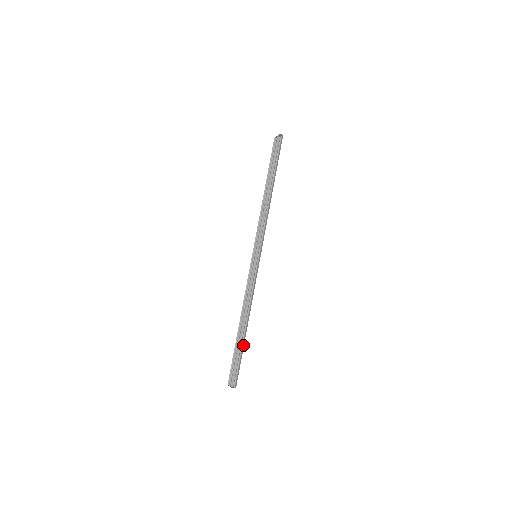
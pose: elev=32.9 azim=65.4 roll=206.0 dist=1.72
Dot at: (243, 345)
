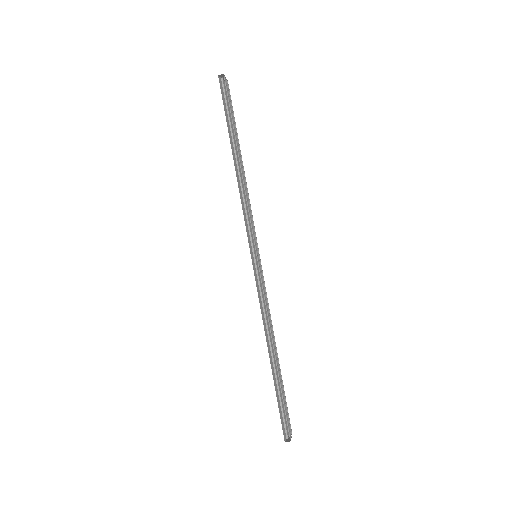
Dot at: occluded
